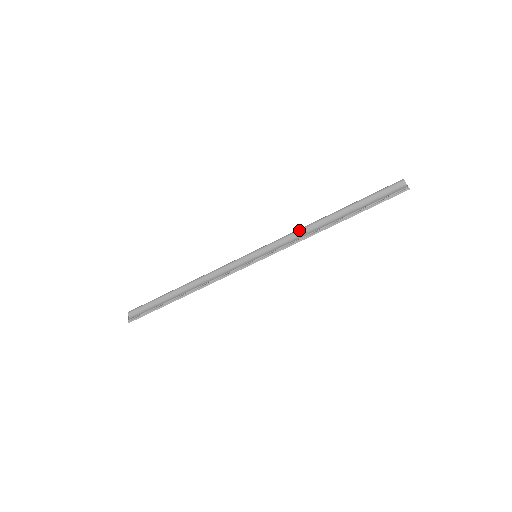
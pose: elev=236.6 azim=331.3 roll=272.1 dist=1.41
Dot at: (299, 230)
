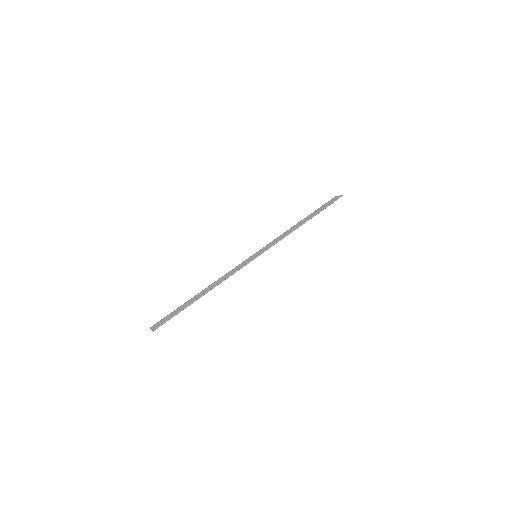
Dot at: (282, 234)
